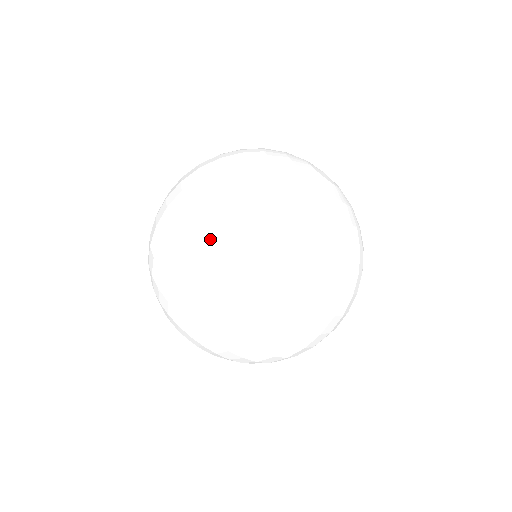
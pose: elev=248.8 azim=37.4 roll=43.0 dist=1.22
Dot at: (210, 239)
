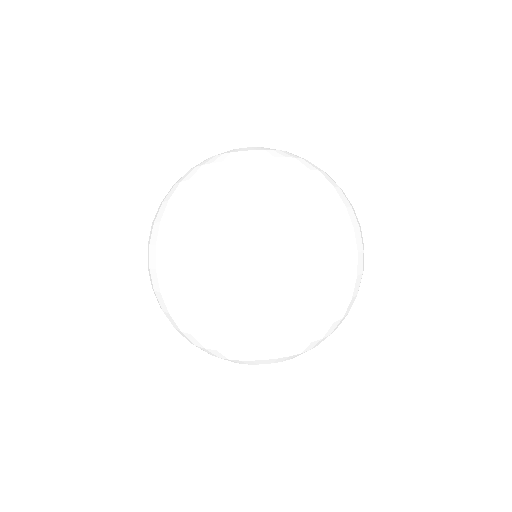
Dot at: (210, 249)
